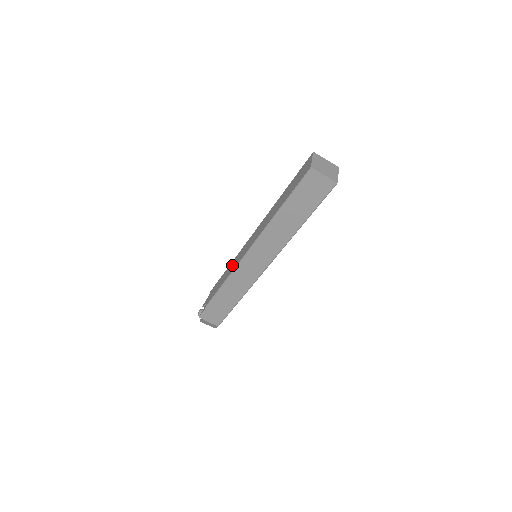
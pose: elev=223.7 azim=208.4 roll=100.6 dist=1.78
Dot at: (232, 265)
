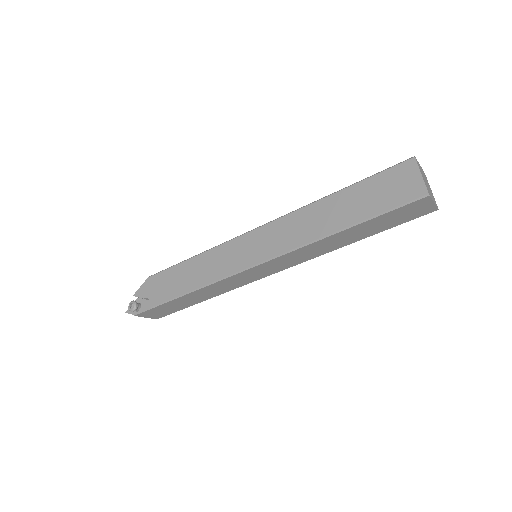
Dot at: (212, 262)
